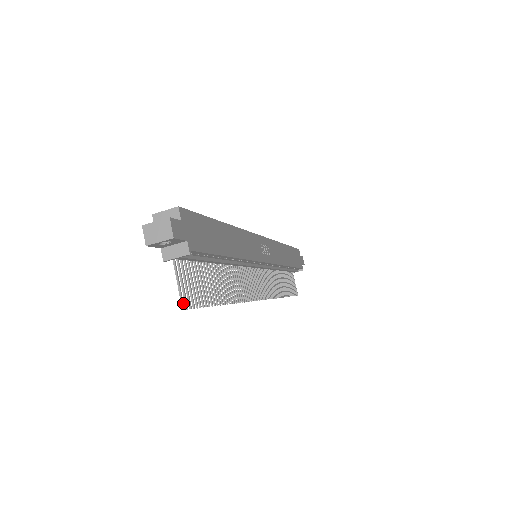
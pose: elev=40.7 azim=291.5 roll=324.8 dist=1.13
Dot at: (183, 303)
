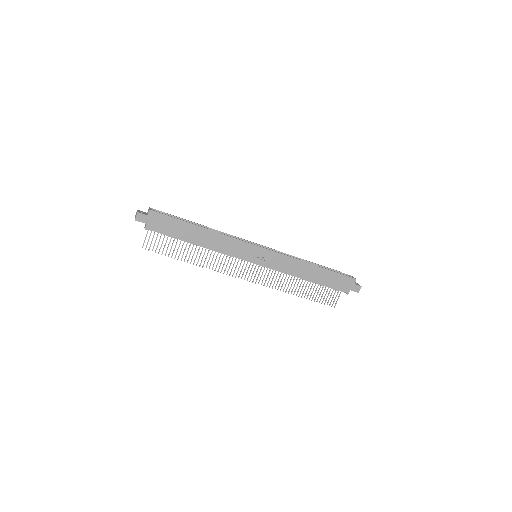
Dot at: occluded
